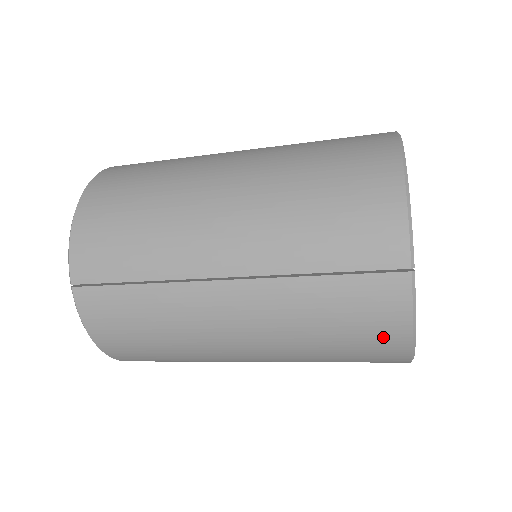
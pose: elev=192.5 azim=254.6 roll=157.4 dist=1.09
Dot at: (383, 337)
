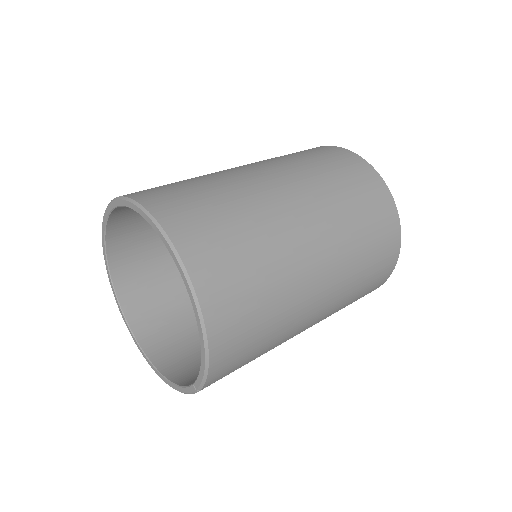
Dot at: occluded
